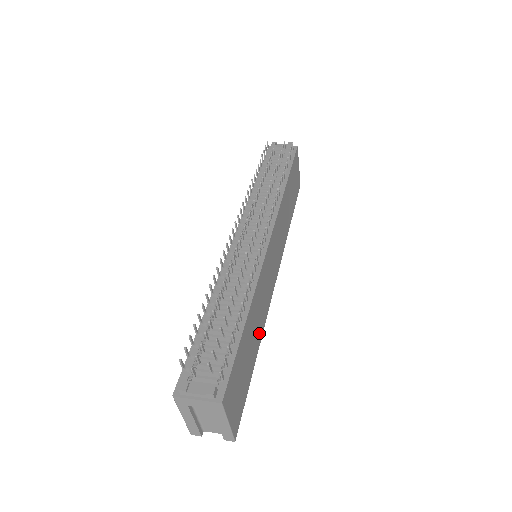
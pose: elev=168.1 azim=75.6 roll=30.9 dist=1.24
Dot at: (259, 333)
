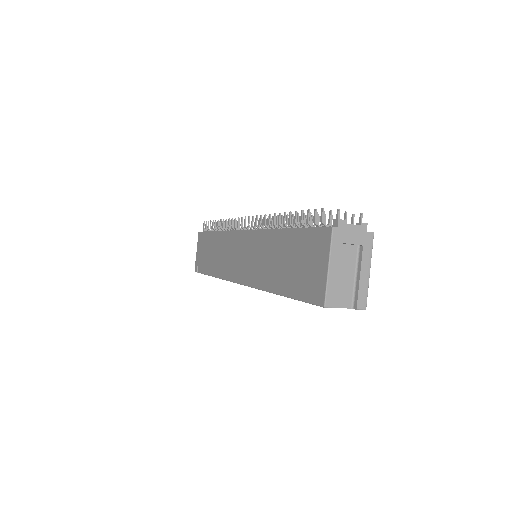
Dot at: occluded
